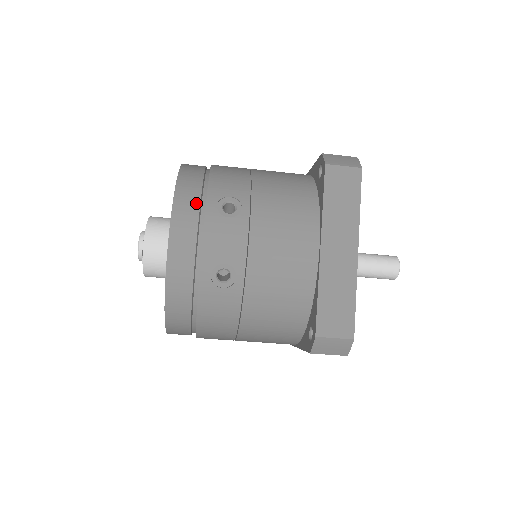
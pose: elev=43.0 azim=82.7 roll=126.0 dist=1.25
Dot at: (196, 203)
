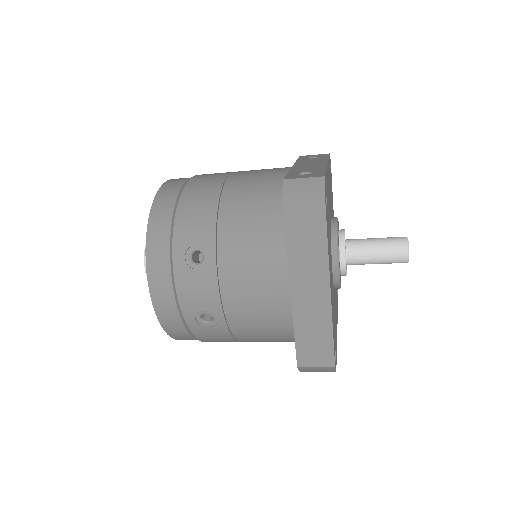
Dot at: (166, 257)
